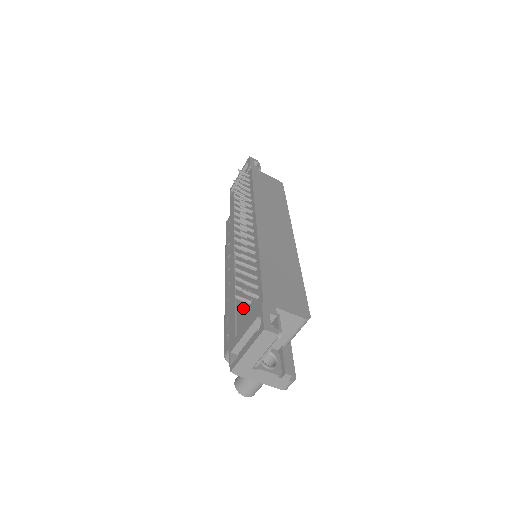
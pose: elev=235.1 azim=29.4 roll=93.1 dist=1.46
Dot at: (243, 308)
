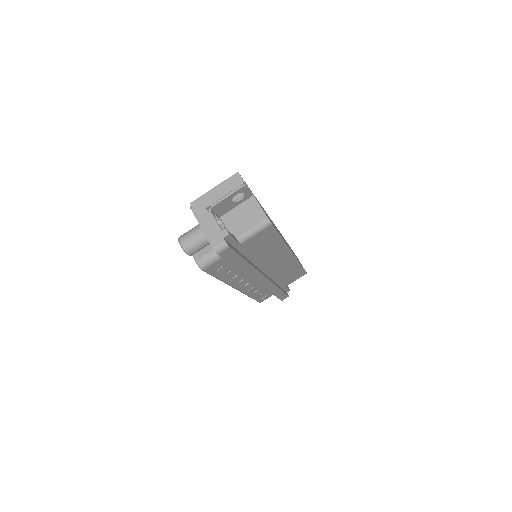
Dot at: occluded
